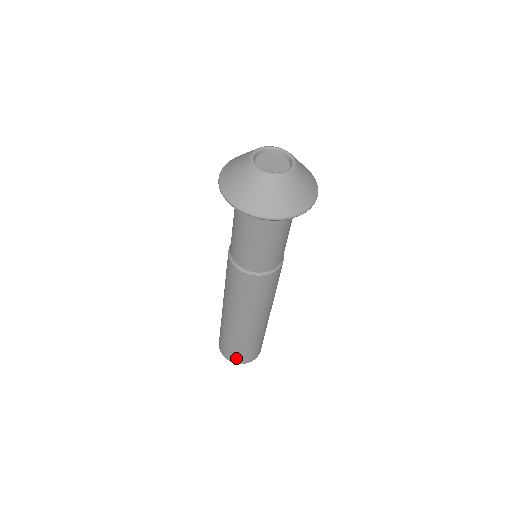
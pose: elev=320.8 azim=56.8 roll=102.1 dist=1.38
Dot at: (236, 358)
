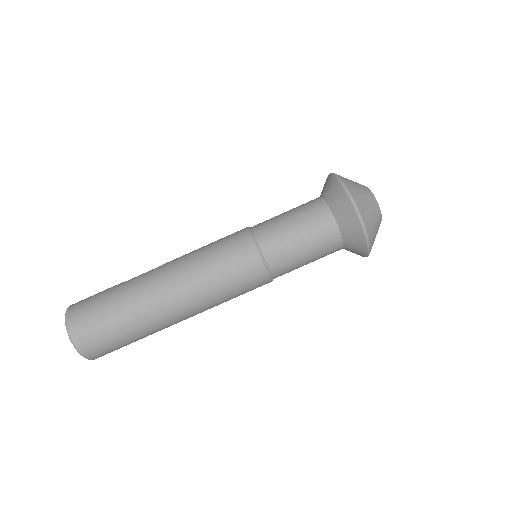
Dot at: (94, 348)
